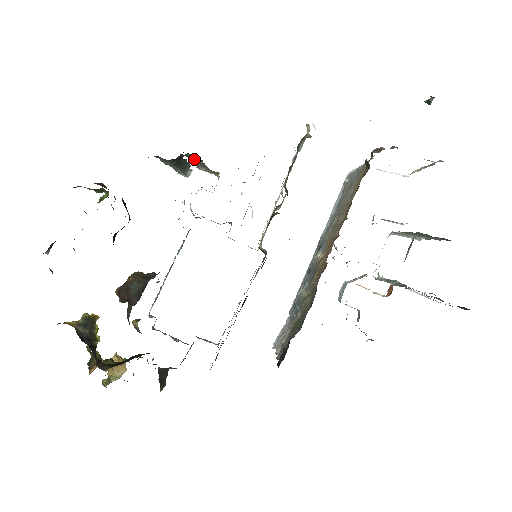
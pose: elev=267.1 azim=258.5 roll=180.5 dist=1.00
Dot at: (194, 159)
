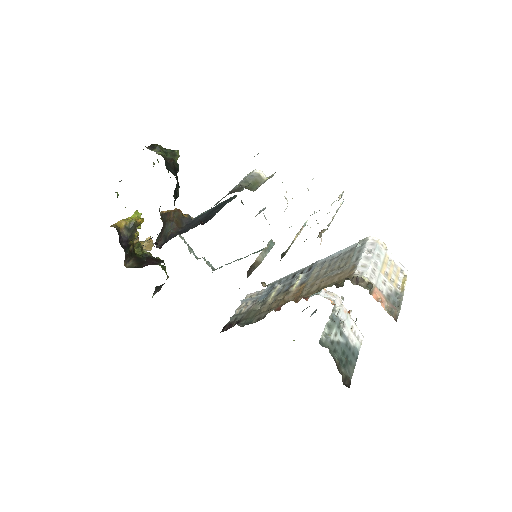
Dot at: occluded
